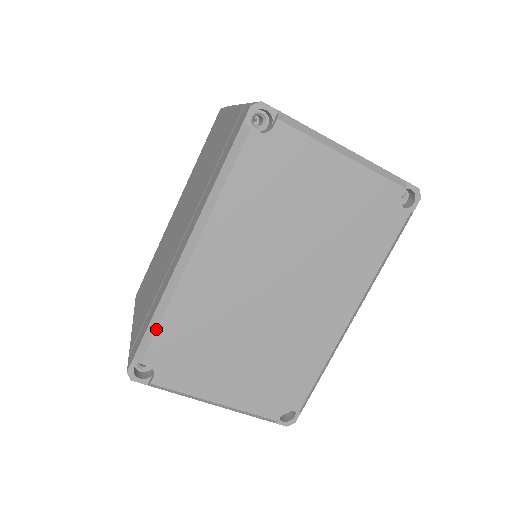
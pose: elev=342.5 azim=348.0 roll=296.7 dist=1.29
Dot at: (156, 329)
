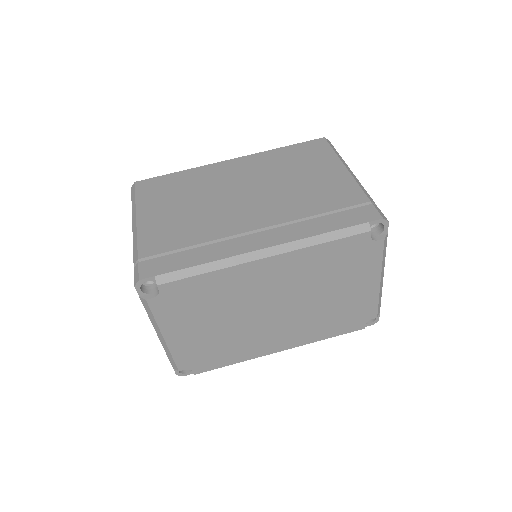
Dot at: (192, 276)
